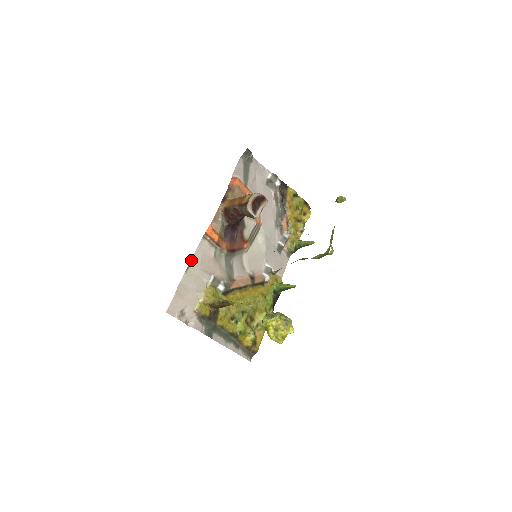
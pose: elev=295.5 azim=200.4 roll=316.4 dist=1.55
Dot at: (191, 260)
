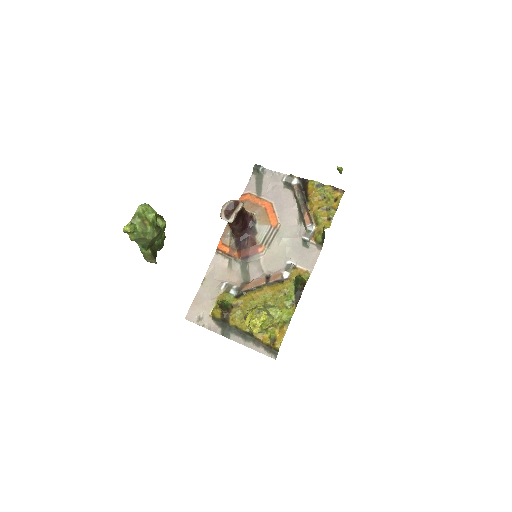
Dot at: (207, 274)
